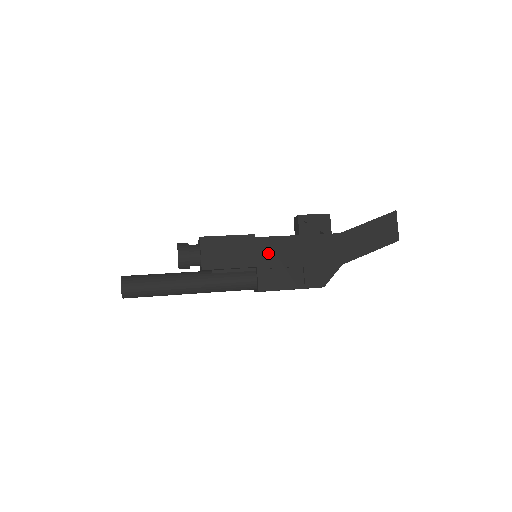
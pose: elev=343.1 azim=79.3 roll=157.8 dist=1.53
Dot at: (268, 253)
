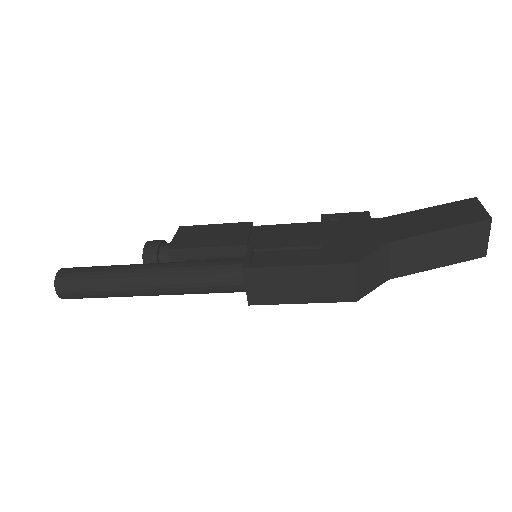
Dot at: (268, 237)
